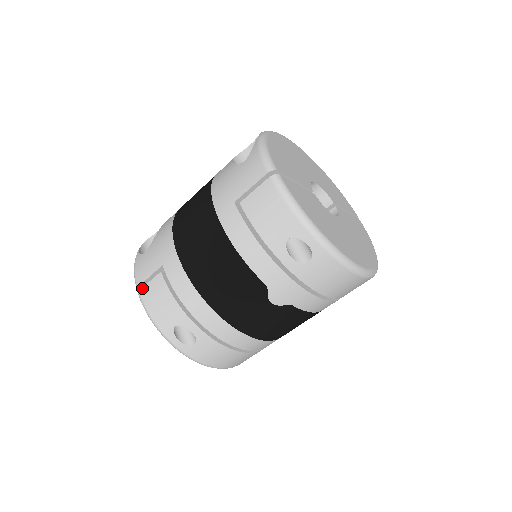
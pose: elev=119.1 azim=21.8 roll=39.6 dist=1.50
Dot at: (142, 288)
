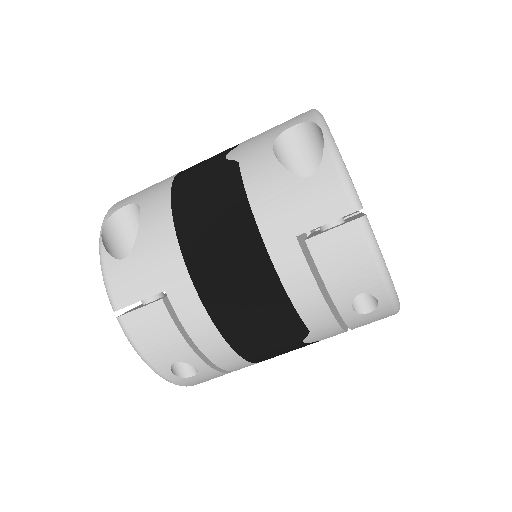
Dot at: (126, 314)
